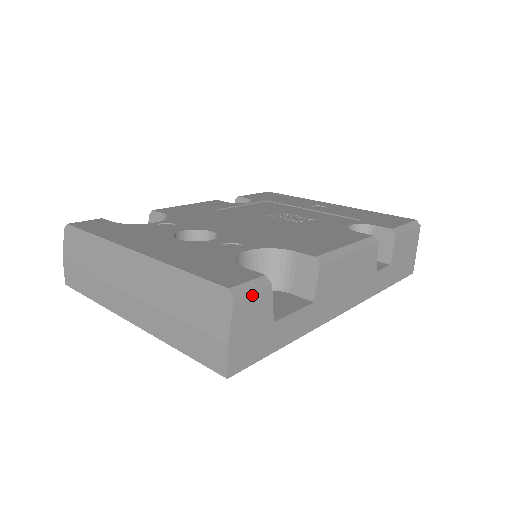
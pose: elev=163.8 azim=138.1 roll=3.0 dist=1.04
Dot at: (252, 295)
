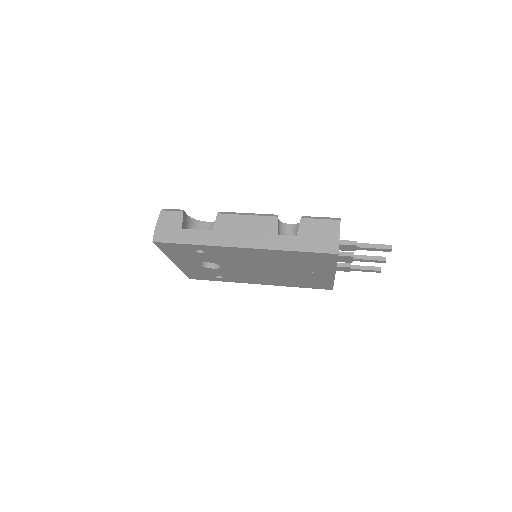
Dot at: (171, 212)
